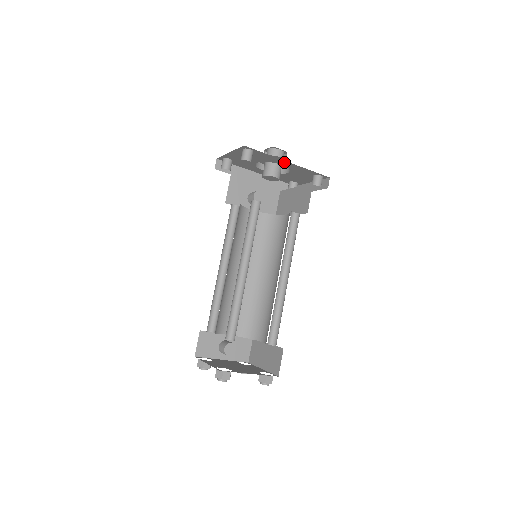
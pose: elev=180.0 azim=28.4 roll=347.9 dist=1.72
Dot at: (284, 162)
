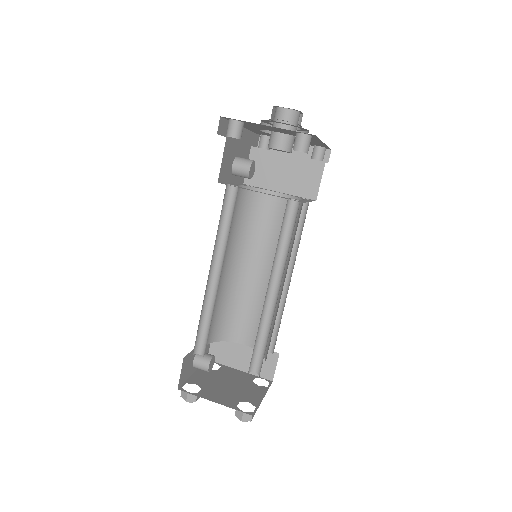
Dot at: (318, 141)
